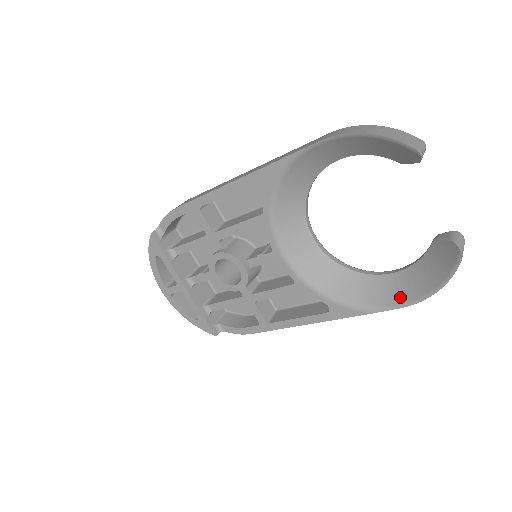
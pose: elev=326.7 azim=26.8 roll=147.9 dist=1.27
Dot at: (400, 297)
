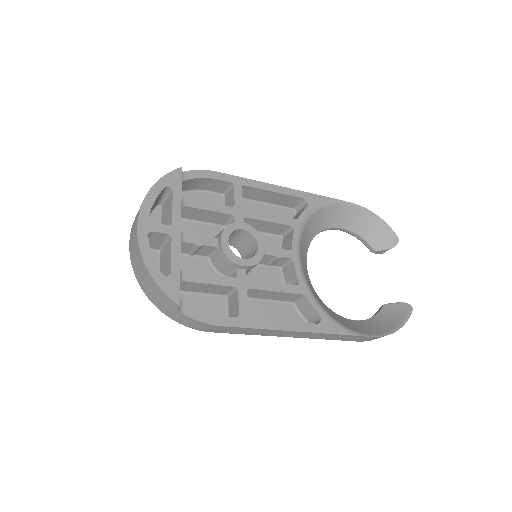
Dot at: (370, 331)
